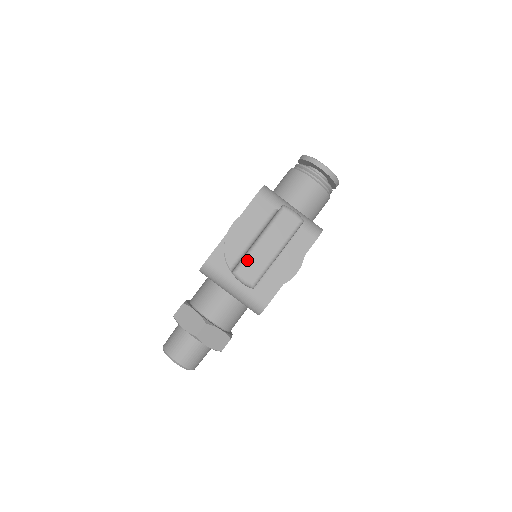
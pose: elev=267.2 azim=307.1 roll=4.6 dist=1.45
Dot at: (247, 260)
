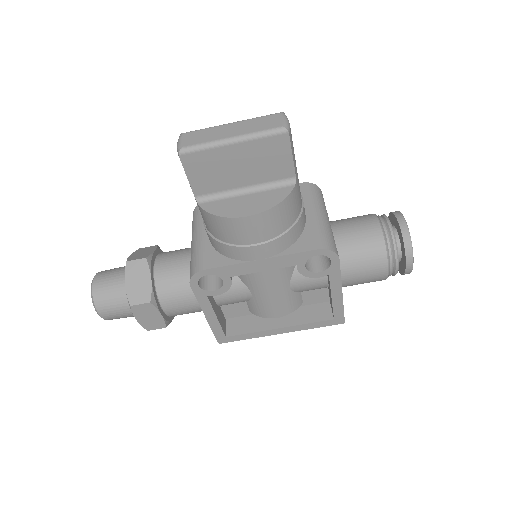
Dot at: (202, 130)
